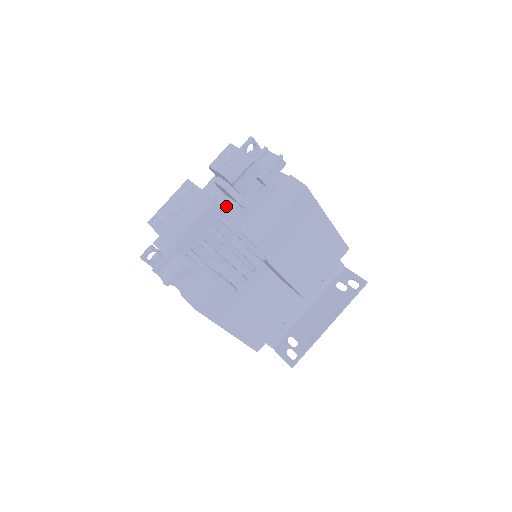
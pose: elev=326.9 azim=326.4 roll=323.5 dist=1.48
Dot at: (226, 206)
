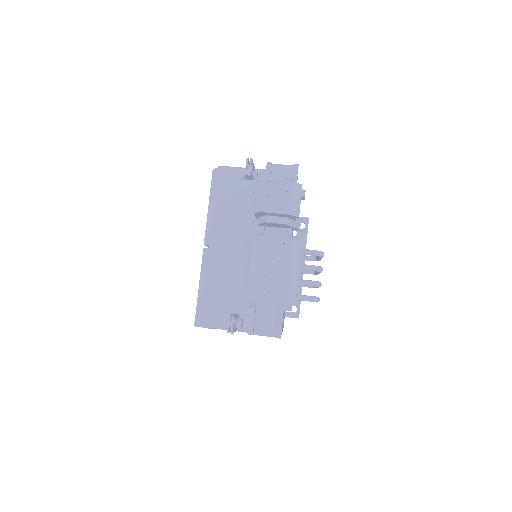
Dot at: (291, 238)
